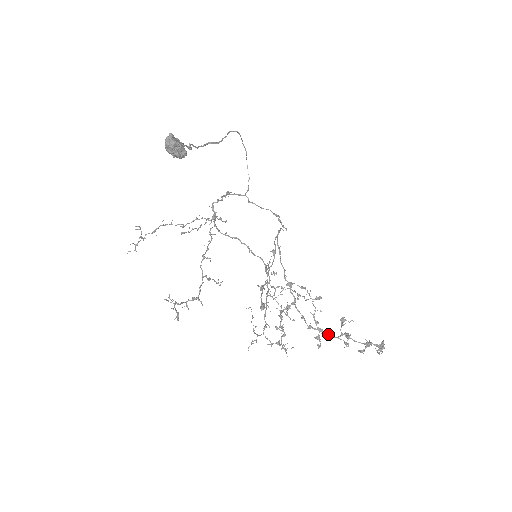
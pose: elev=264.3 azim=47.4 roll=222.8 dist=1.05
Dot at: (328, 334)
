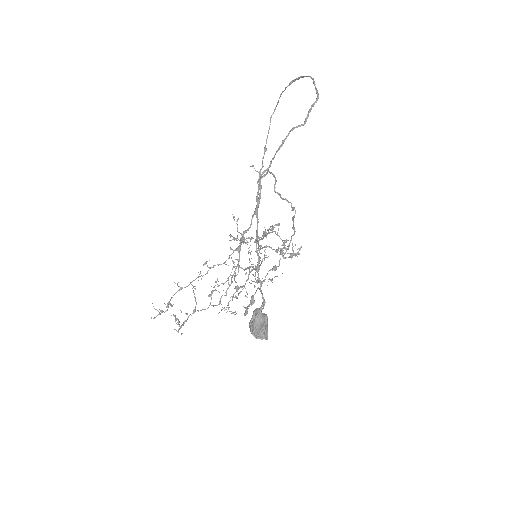
Dot at: (269, 247)
